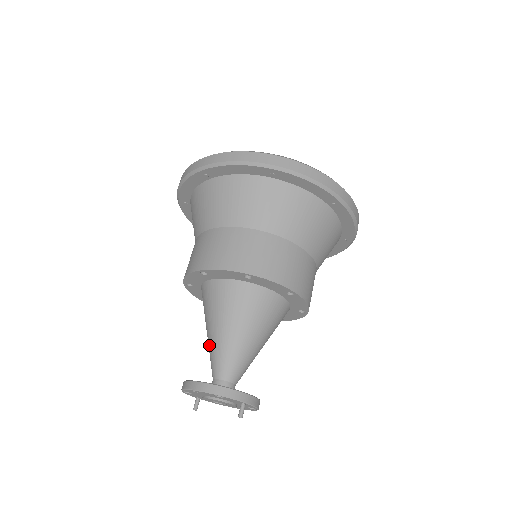
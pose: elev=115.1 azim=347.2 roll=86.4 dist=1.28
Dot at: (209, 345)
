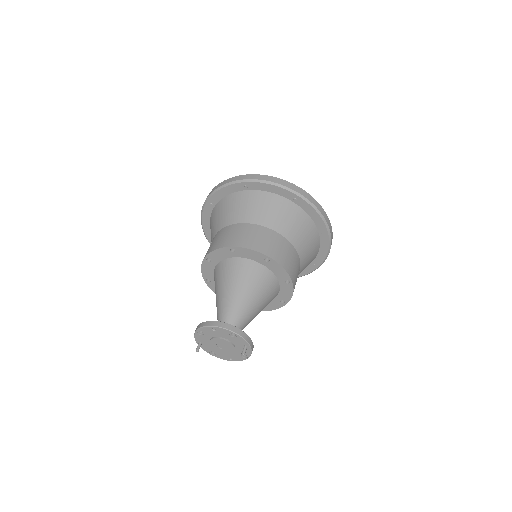
Dot at: (221, 304)
